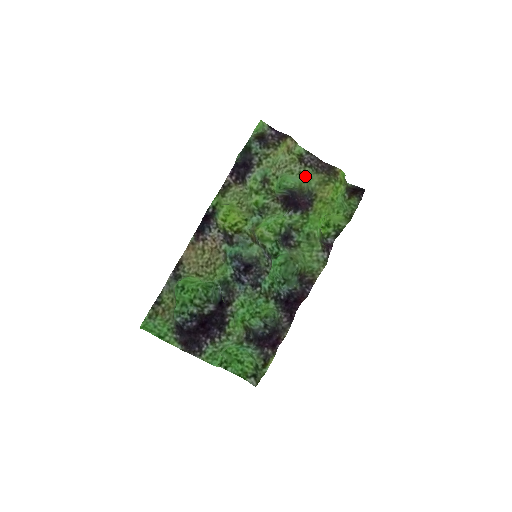
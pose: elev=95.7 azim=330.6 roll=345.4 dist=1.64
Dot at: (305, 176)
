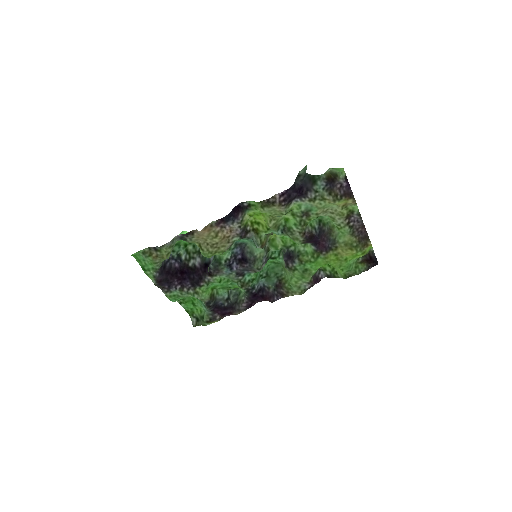
Dot at: (341, 230)
